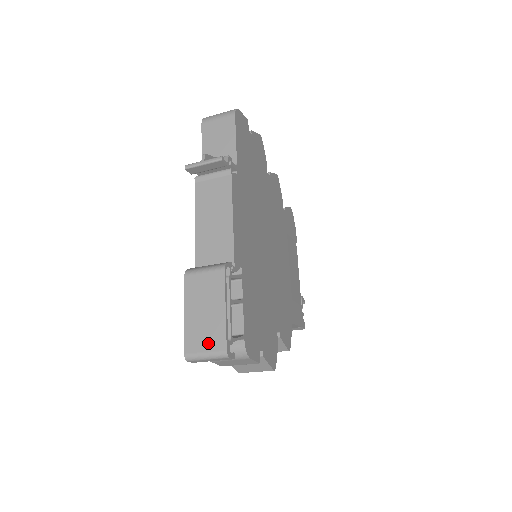
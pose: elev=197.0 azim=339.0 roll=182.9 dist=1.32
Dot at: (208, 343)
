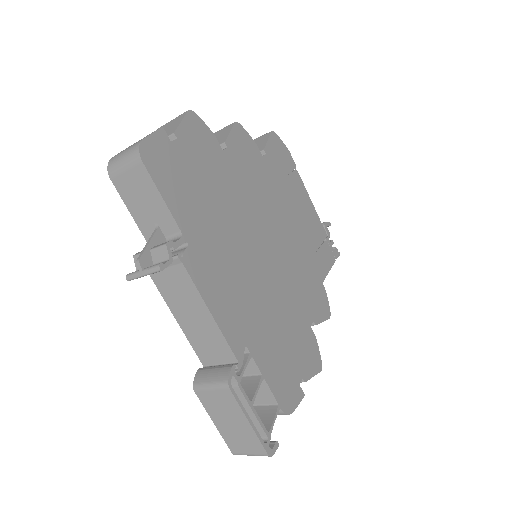
Dot at: (248, 448)
